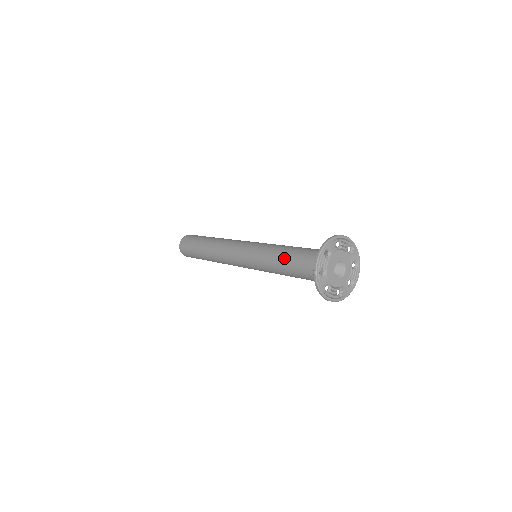
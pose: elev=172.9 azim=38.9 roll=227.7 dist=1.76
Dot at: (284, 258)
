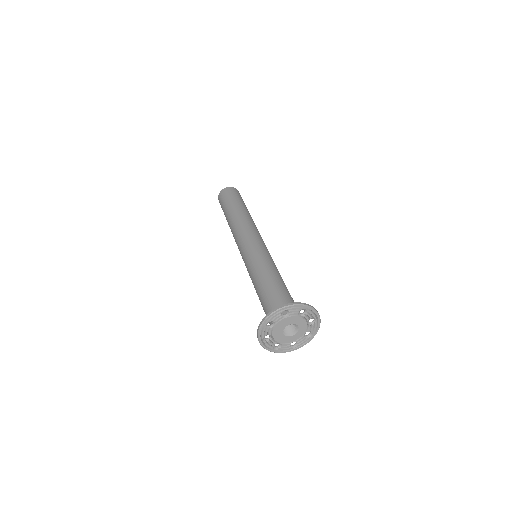
Dot at: (257, 291)
